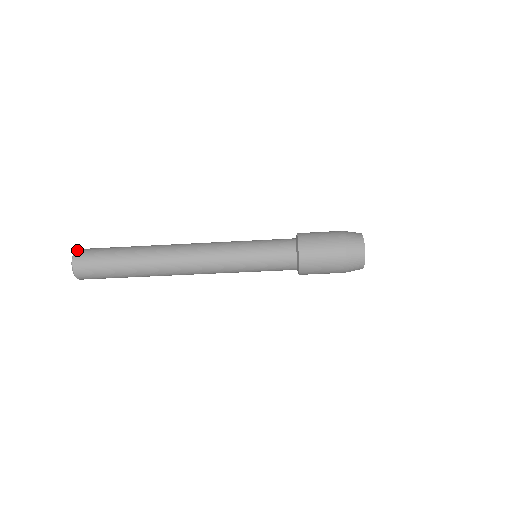
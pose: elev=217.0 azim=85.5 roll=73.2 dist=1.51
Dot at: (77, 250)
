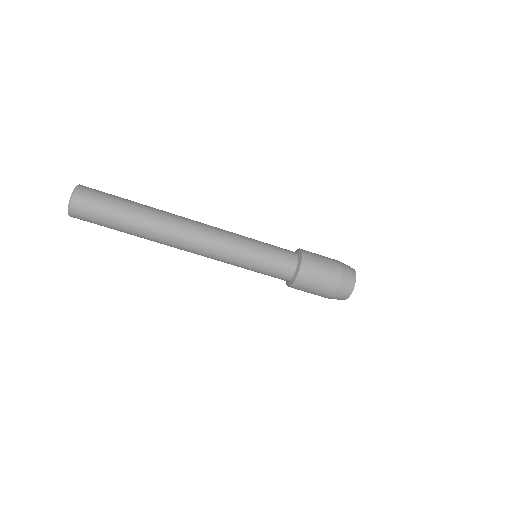
Dot at: (82, 185)
